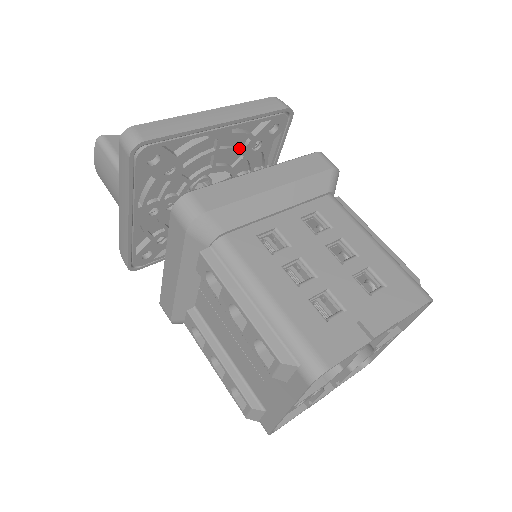
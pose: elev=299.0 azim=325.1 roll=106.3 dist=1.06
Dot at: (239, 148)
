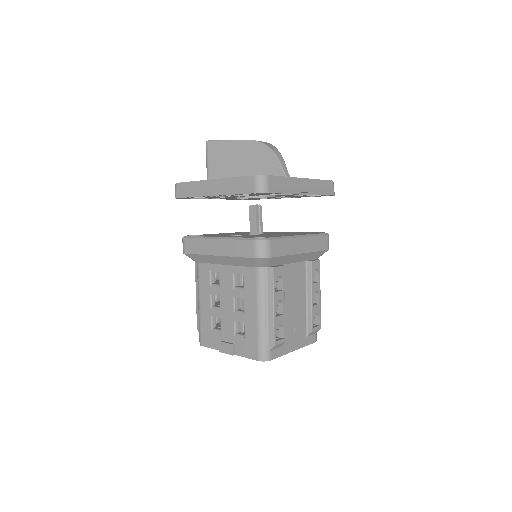
Dot at: occluded
